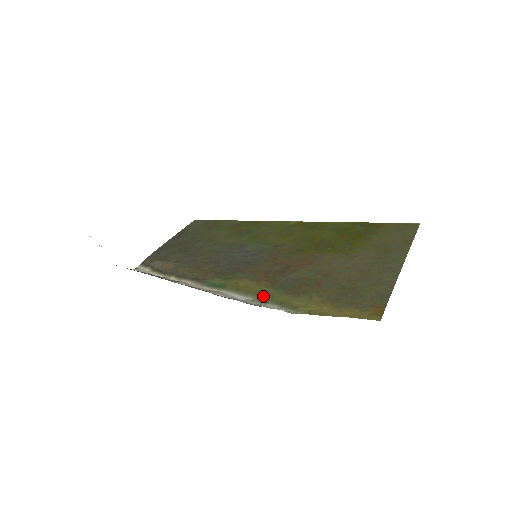
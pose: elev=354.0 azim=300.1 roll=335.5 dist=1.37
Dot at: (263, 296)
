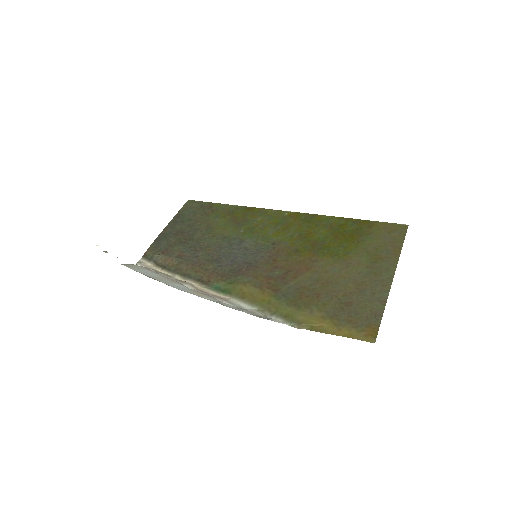
Dot at: (268, 307)
